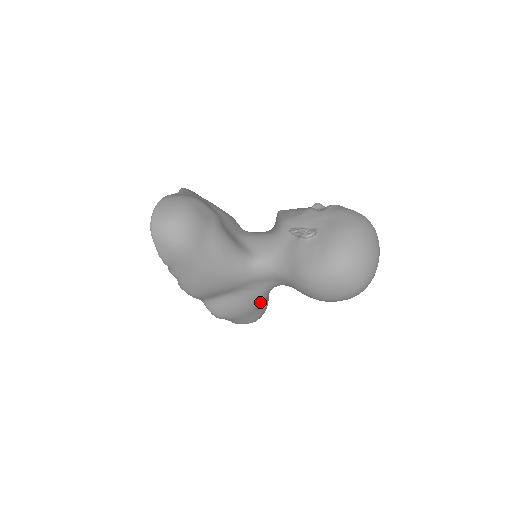
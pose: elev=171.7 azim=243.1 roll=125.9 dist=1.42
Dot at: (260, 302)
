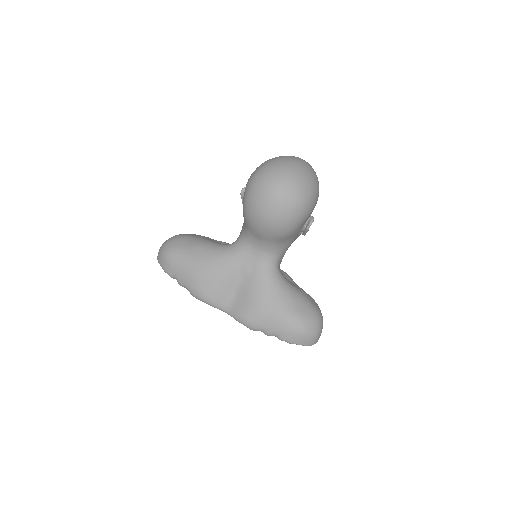
Dot at: (271, 288)
